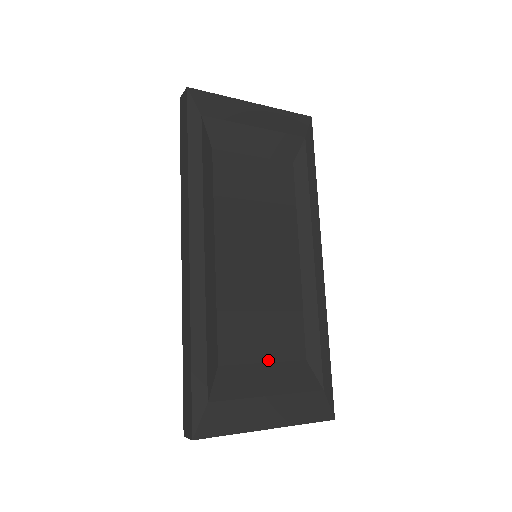
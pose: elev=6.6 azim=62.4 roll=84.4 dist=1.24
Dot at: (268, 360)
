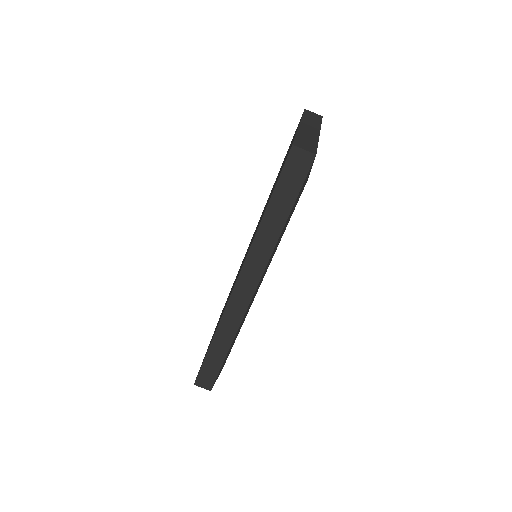
Dot at: occluded
